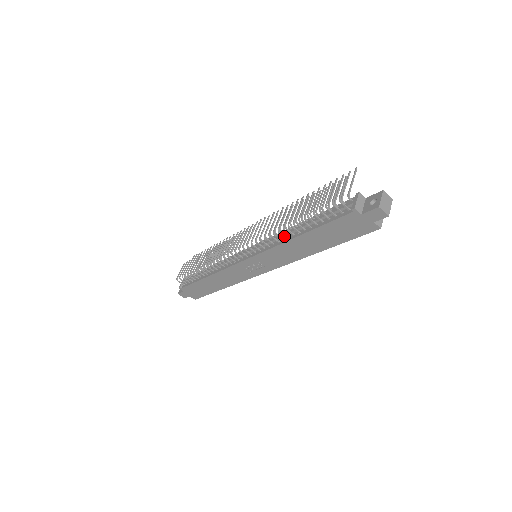
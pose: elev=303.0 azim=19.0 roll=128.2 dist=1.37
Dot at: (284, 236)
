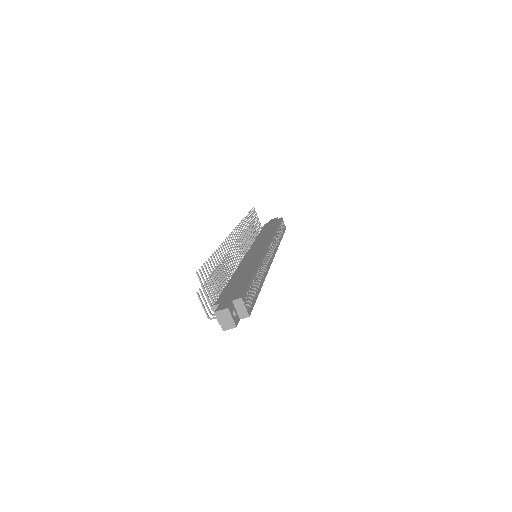
Dot at: occluded
